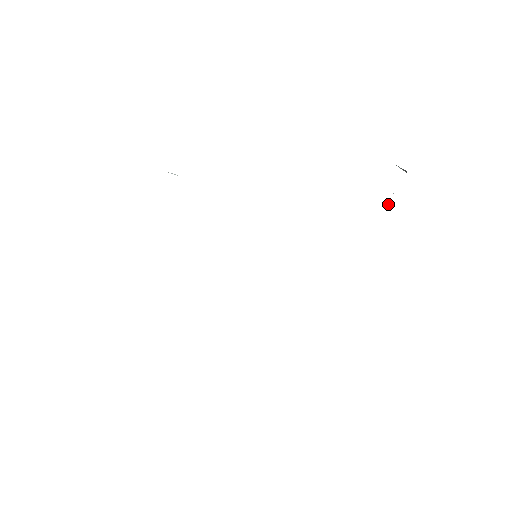
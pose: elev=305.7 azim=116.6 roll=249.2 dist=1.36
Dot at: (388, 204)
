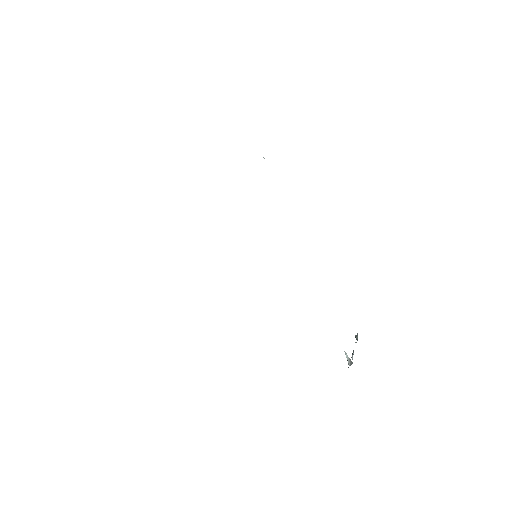
Dot at: occluded
